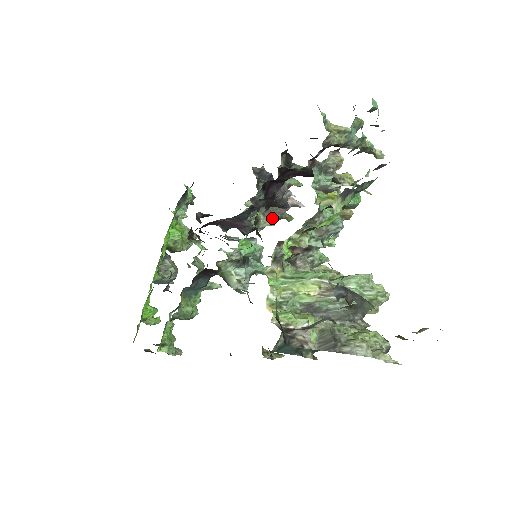
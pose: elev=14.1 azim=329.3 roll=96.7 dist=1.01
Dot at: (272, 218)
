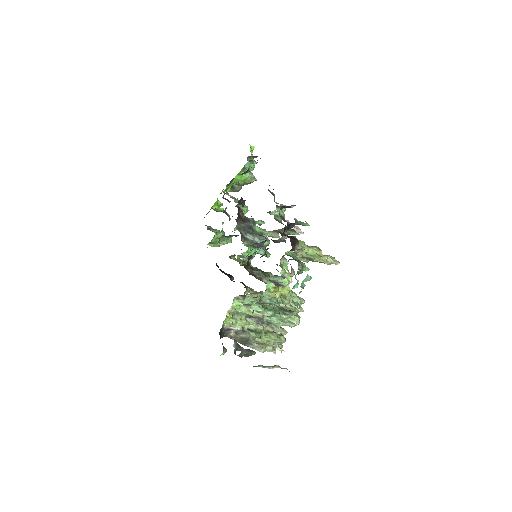
Dot at: occluded
